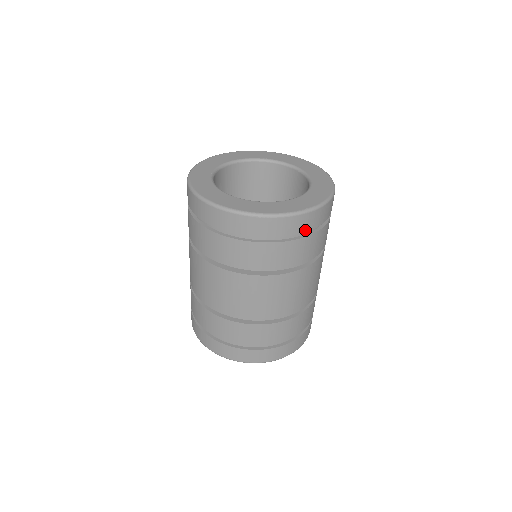
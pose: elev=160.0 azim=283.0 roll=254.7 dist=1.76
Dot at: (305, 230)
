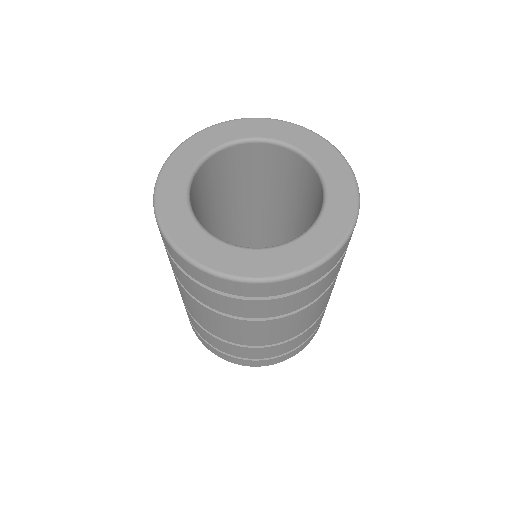
Dot at: (300, 287)
